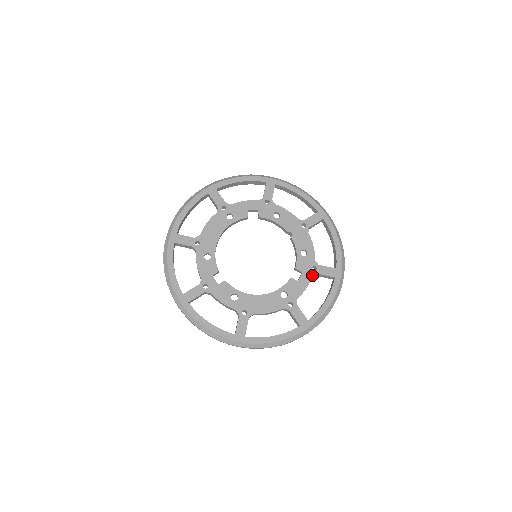
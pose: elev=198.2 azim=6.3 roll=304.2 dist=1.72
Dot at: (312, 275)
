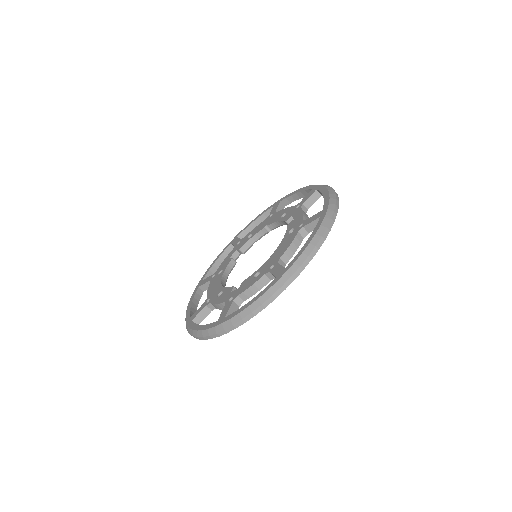
Dot at: (300, 208)
